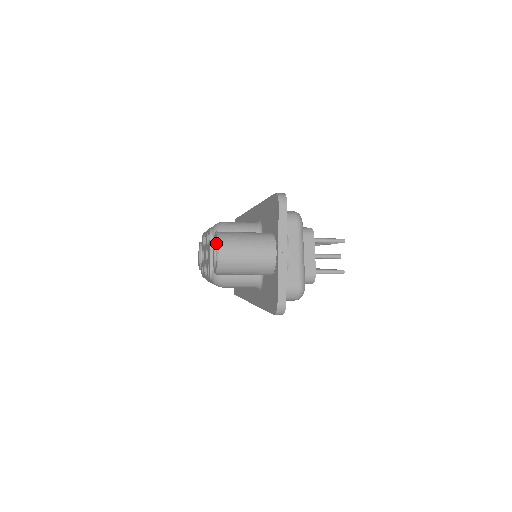
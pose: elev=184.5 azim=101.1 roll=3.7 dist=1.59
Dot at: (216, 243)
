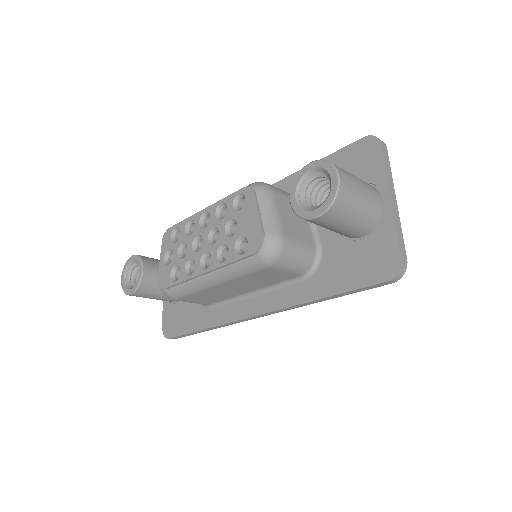
Dot at: (302, 182)
